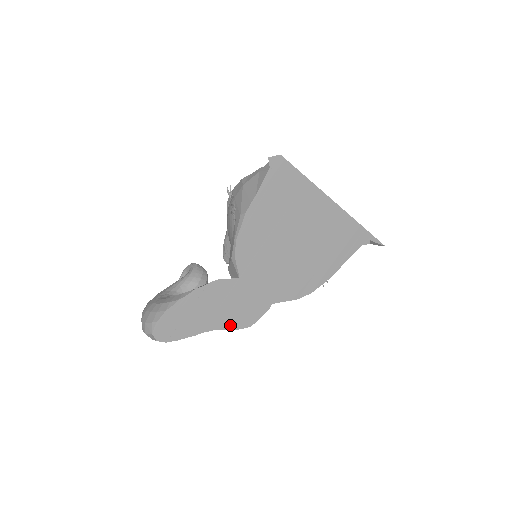
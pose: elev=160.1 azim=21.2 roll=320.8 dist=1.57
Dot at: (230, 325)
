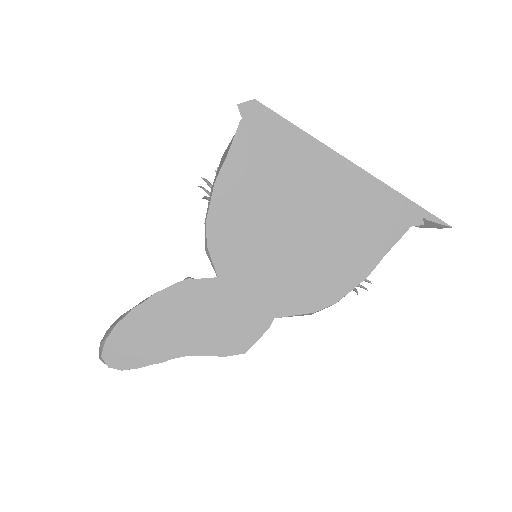
Dot at: (213, 349)
